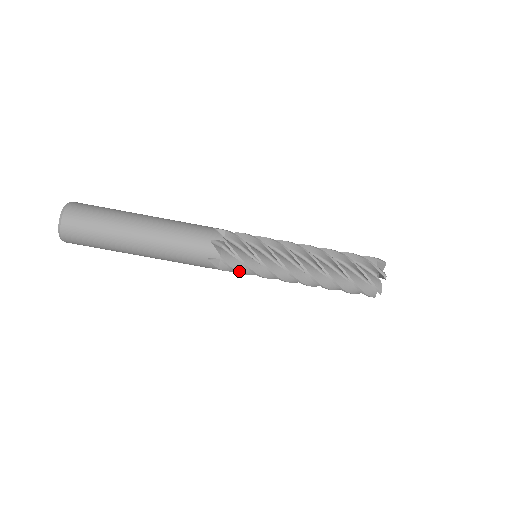
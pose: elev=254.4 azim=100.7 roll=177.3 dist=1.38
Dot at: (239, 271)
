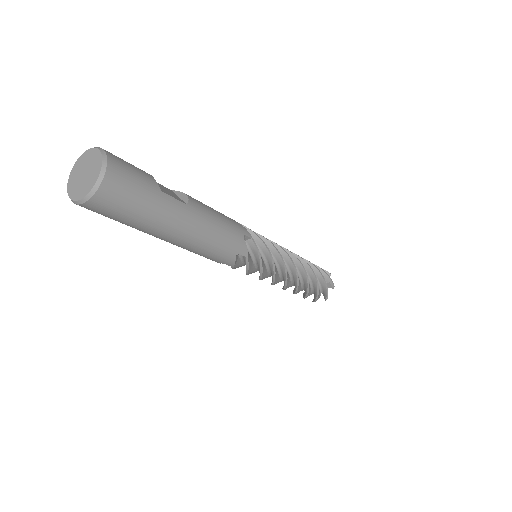
Dot at: occluded
